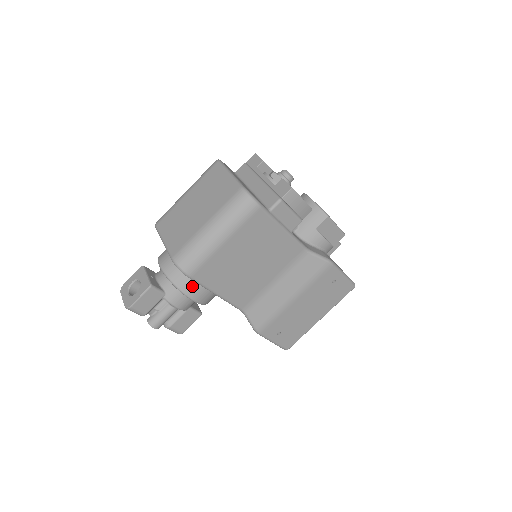
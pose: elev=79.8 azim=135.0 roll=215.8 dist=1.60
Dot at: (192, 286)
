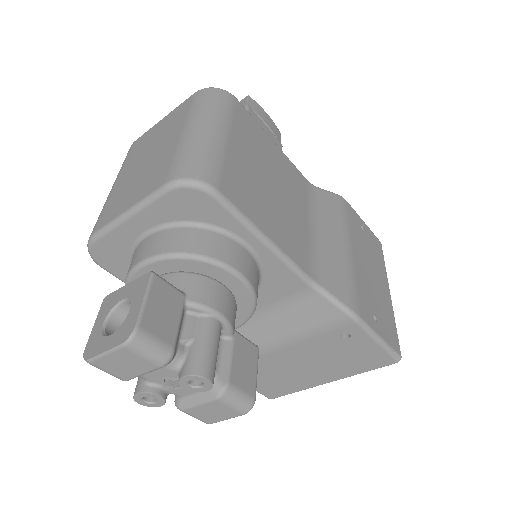
Dot at: (222, 245)
